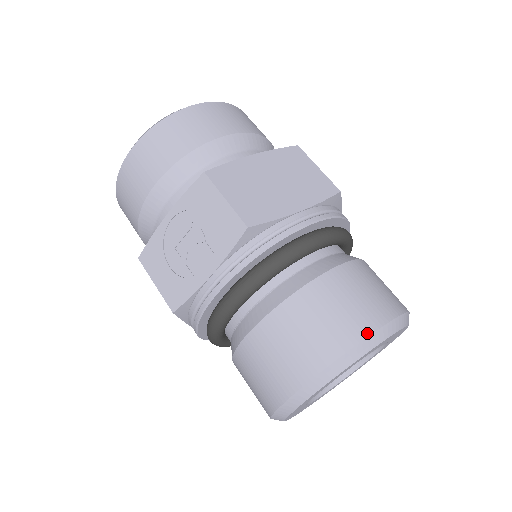
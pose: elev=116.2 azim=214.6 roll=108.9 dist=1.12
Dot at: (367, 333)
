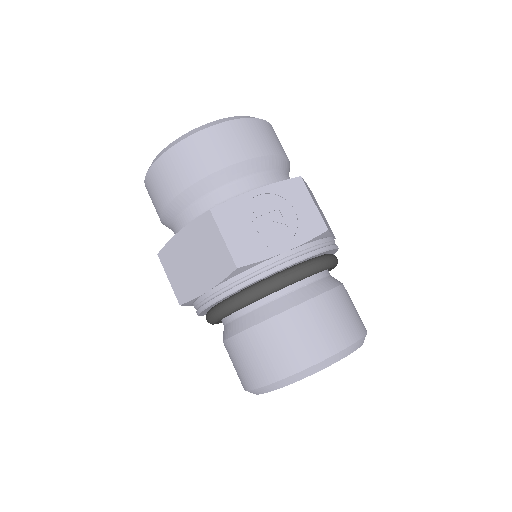
Dot at: (365, 332)
